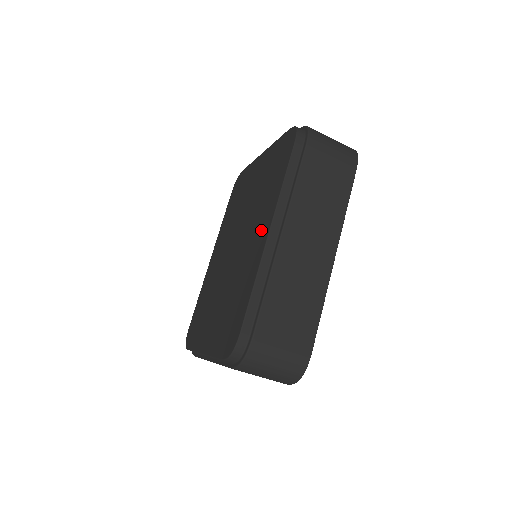
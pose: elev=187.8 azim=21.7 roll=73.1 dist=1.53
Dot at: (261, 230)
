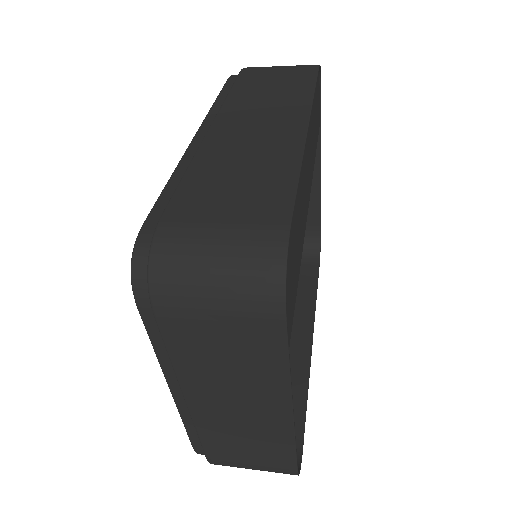
Dot at: occluded
